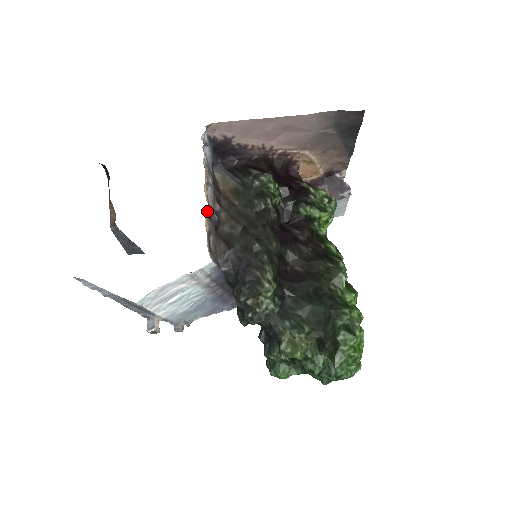
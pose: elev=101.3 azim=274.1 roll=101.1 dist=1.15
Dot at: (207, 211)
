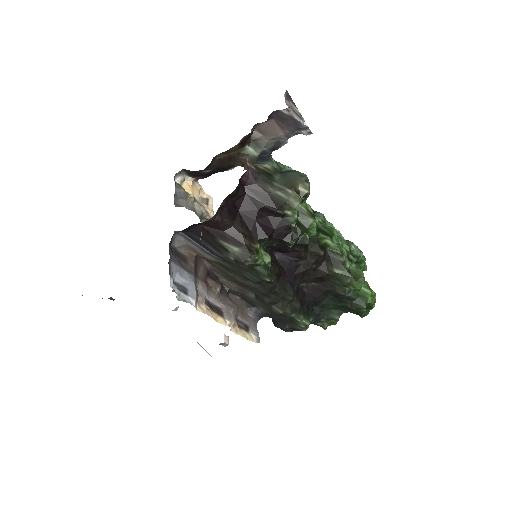
Dot at: (230, 326)
